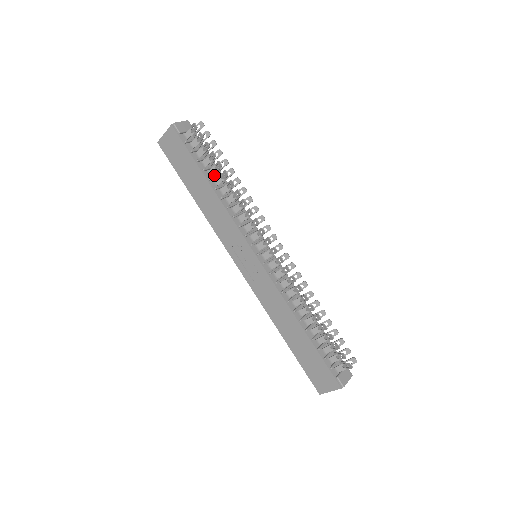
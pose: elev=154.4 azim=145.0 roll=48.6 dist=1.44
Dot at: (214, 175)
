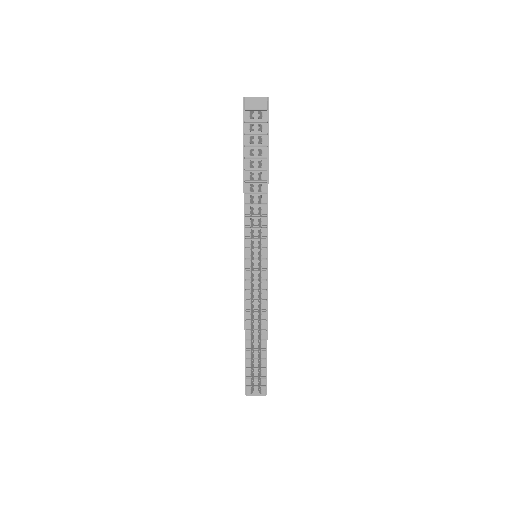
Dot at: (257, 166)
